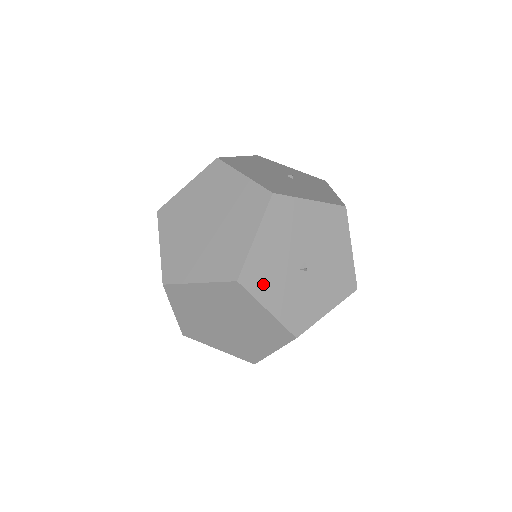
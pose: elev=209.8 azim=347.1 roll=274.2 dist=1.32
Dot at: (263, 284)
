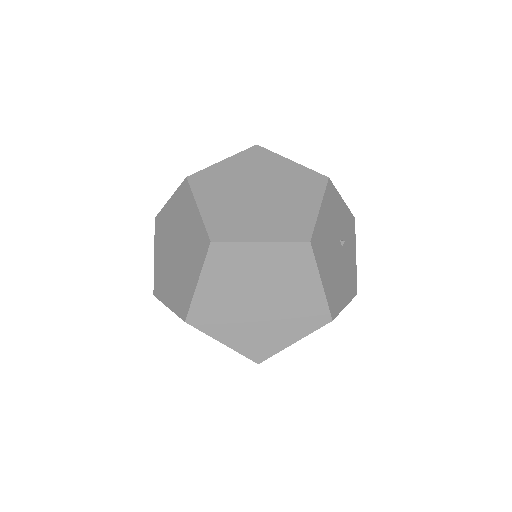
Dot at: occluded
